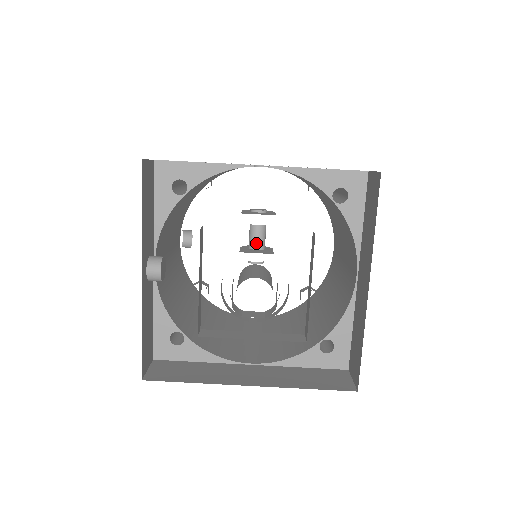
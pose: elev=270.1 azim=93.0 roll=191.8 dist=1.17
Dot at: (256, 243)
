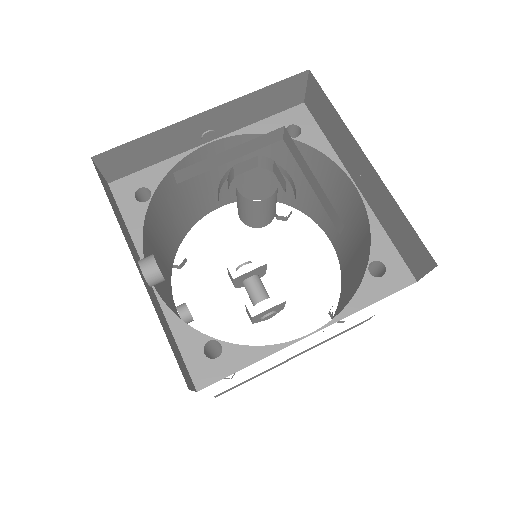
Dot at: (258, 294)
